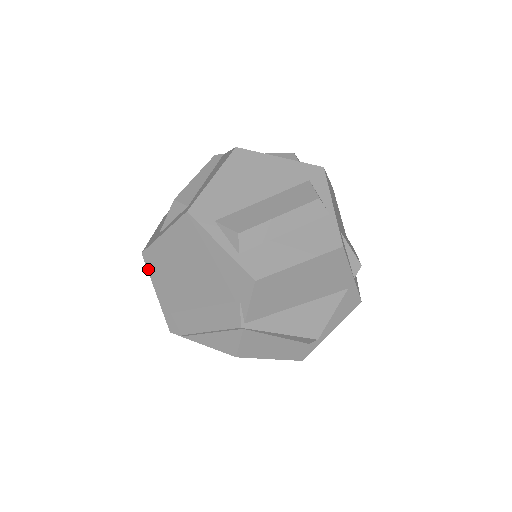
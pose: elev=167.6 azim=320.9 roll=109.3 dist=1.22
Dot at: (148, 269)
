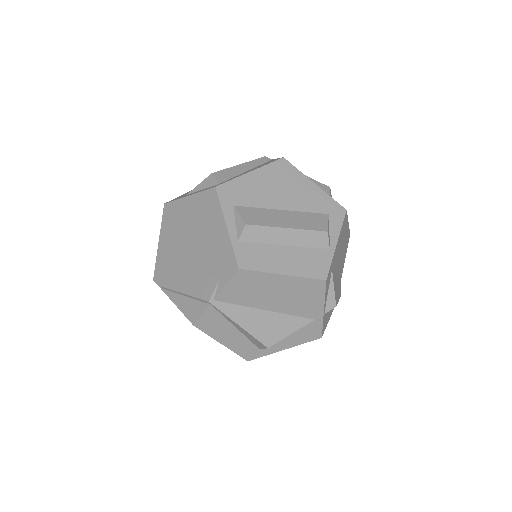
Dot at: (163, 219)
